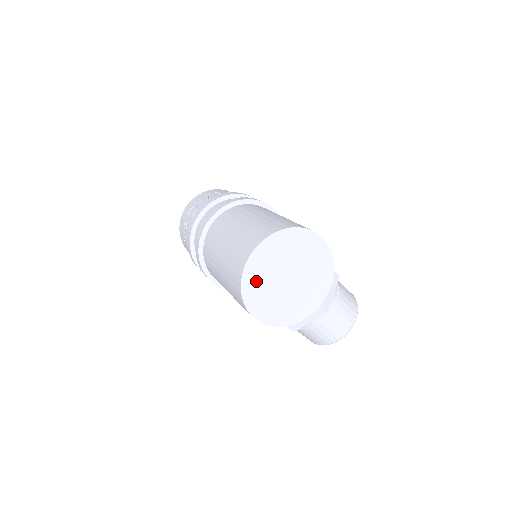
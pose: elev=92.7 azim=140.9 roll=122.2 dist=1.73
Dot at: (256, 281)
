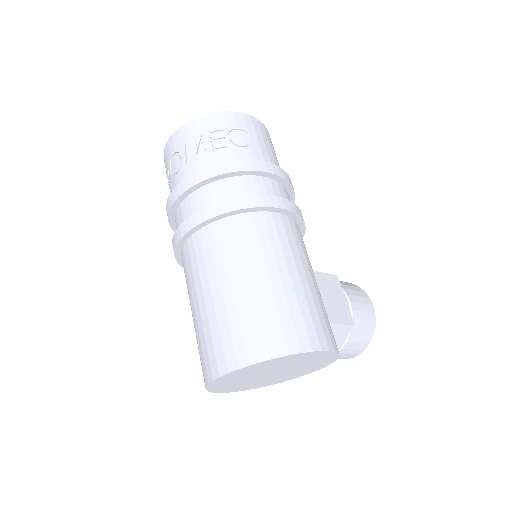
Dot at: (226, 384)
